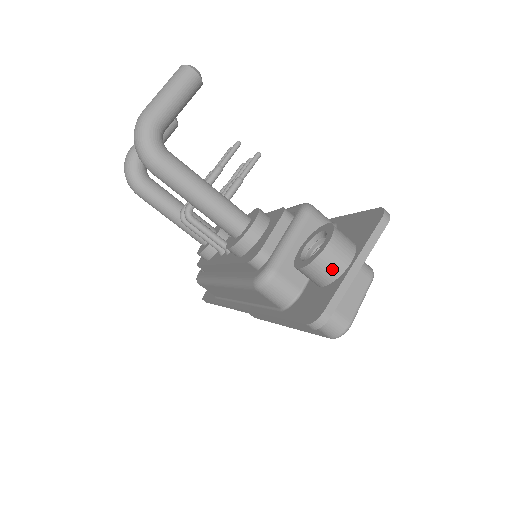
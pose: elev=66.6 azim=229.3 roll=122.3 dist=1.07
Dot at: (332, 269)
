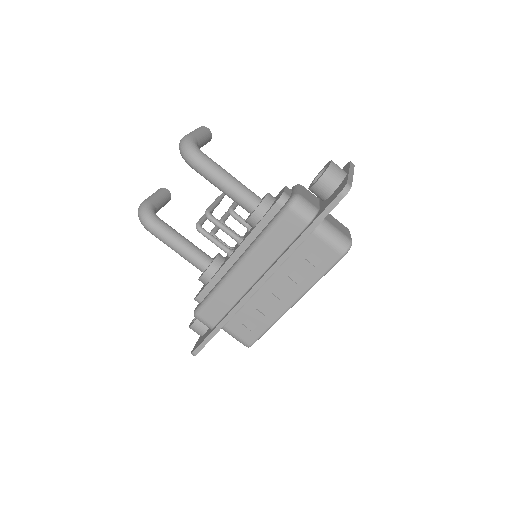
Dot at: (339, 174)
